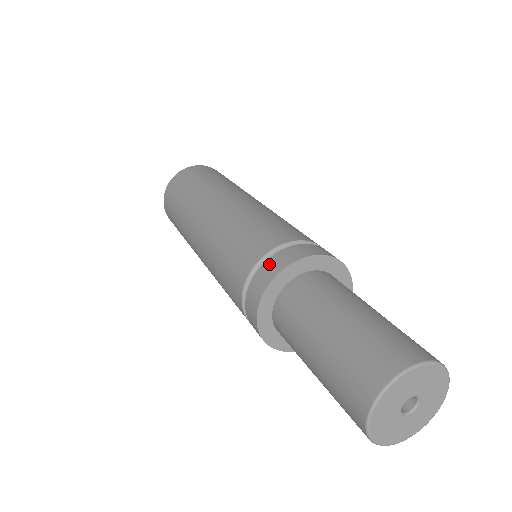
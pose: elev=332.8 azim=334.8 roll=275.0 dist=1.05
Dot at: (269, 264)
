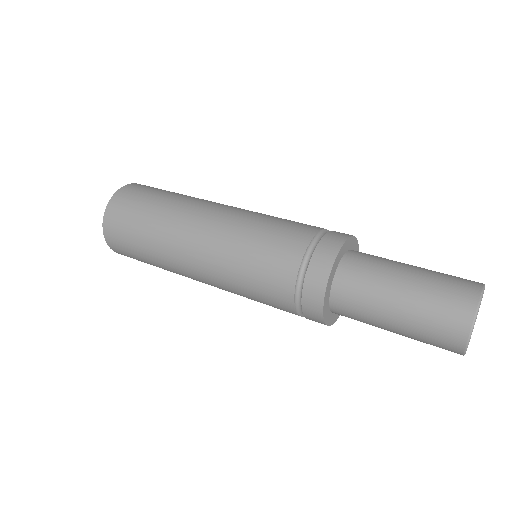
Dot at: (336, 232)
